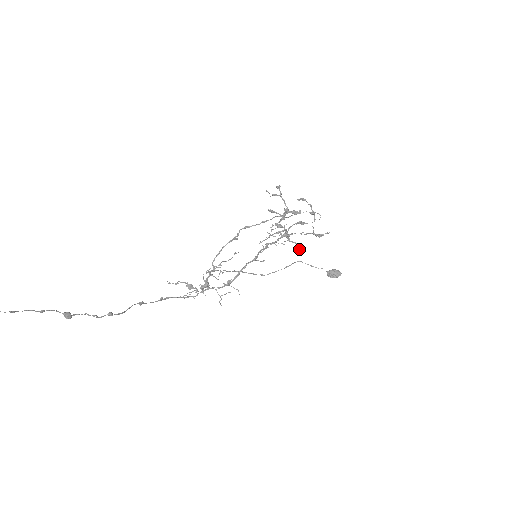
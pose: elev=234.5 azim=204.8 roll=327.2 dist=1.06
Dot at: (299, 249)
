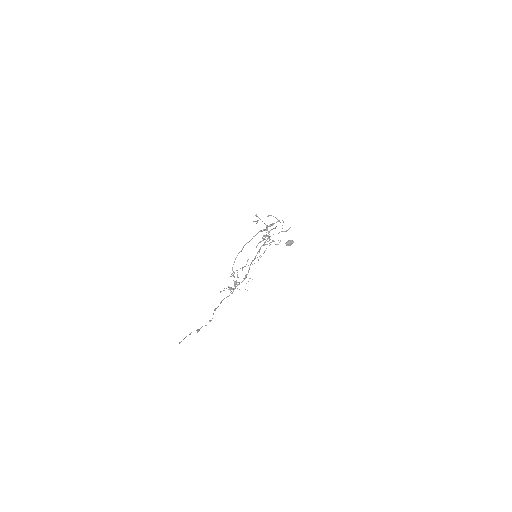
Dot at: occluded
